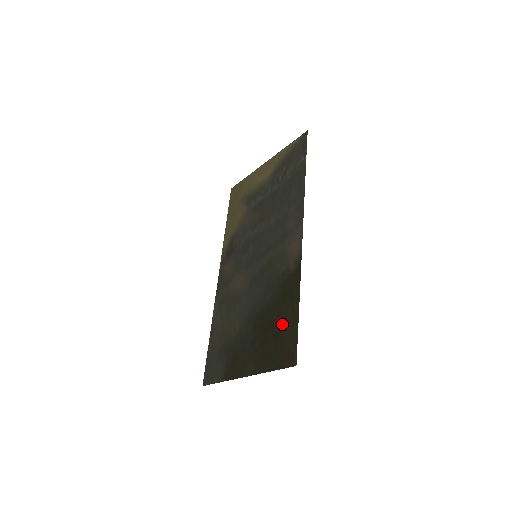
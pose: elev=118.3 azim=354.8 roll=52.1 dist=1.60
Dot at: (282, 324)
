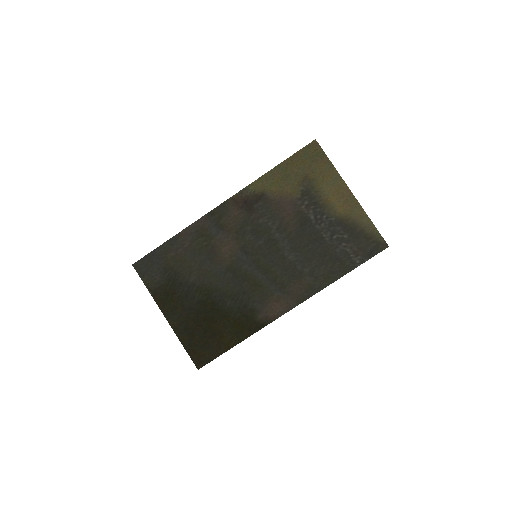
Dot at: (217, 336)
